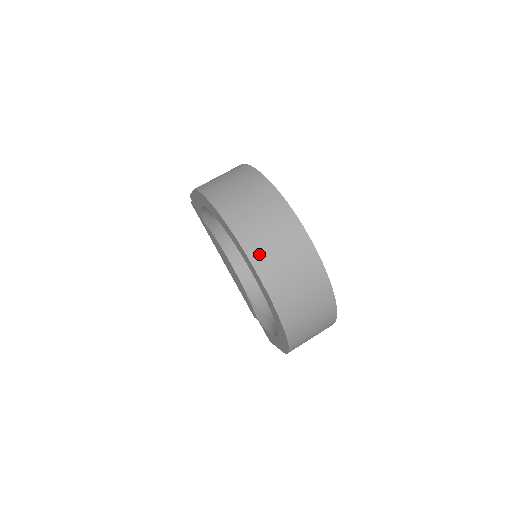
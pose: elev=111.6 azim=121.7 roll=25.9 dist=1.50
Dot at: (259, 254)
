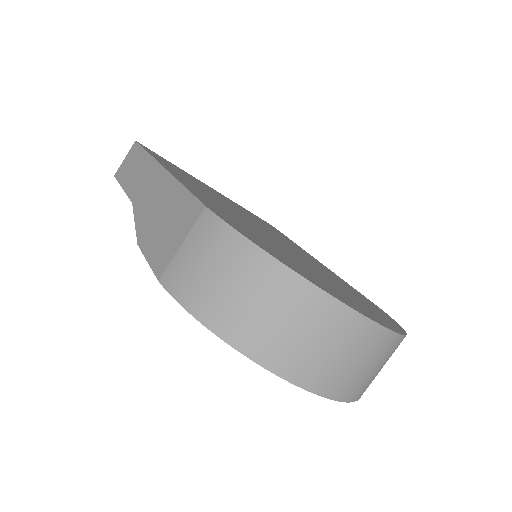
Dot at: (315, 377)
